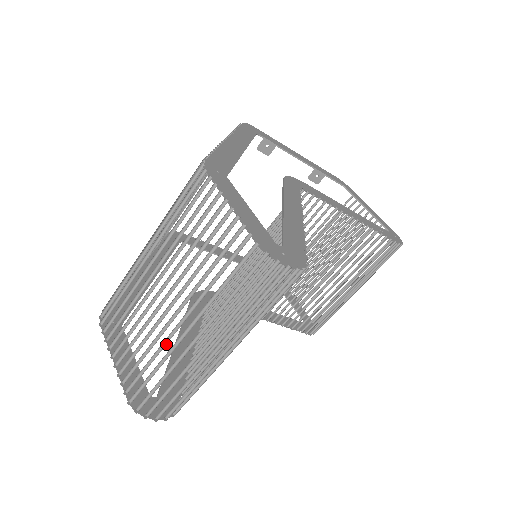
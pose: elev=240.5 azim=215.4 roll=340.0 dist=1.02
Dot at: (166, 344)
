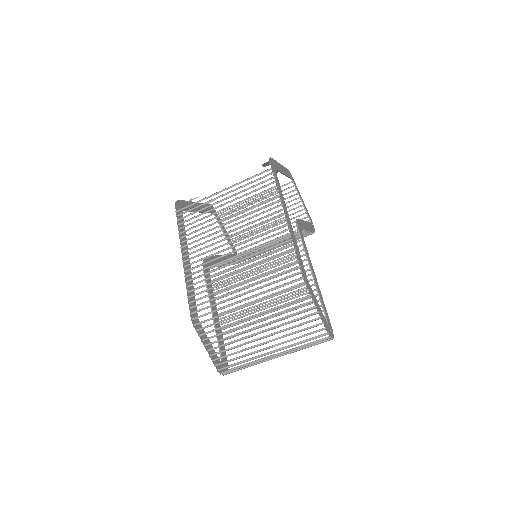
Dot at: (254, 353)
